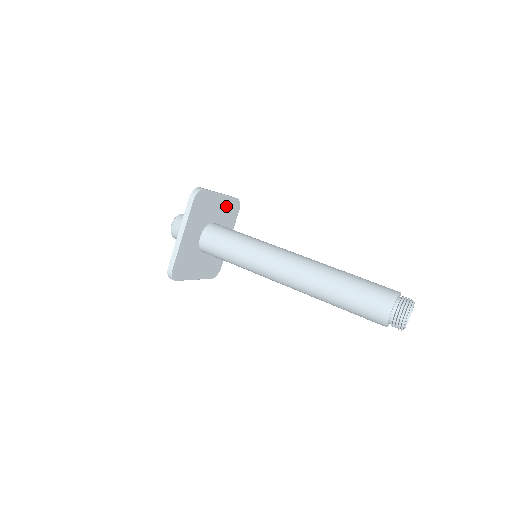
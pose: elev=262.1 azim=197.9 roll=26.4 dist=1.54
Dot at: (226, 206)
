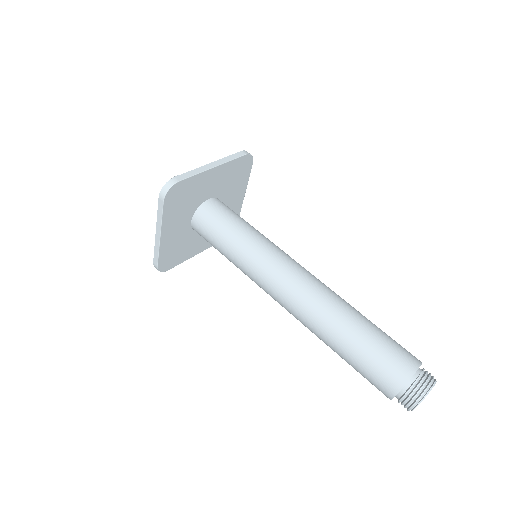
Dot at: (227, 172)
